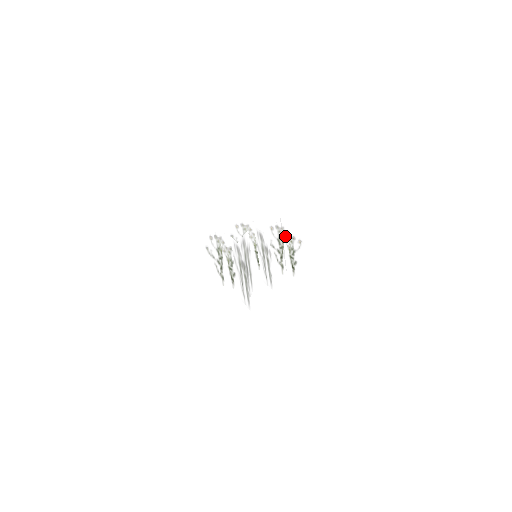
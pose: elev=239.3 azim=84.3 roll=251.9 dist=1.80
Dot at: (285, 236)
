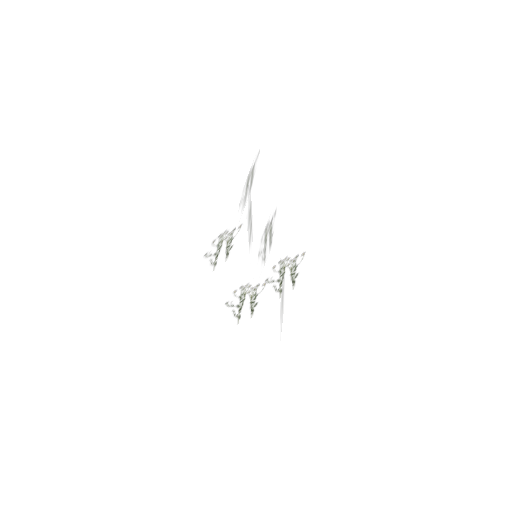
Dot at: (288, 262)
